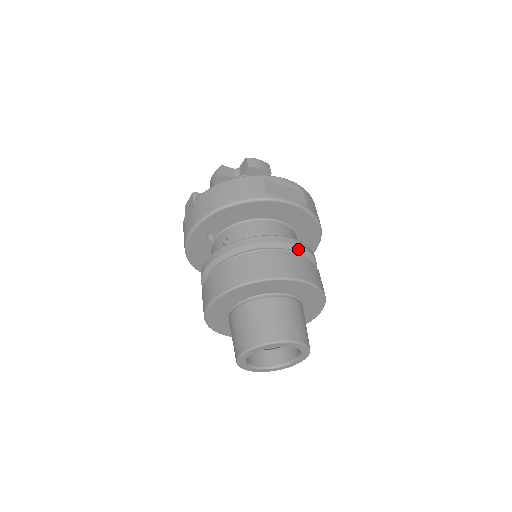
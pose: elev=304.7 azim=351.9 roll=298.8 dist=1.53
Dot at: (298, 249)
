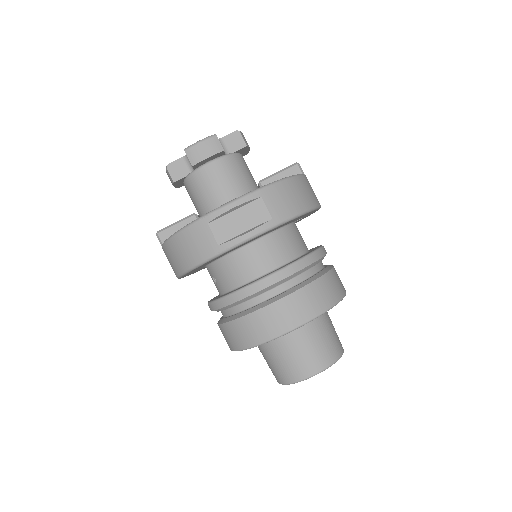
Dot at: (284, 280)
